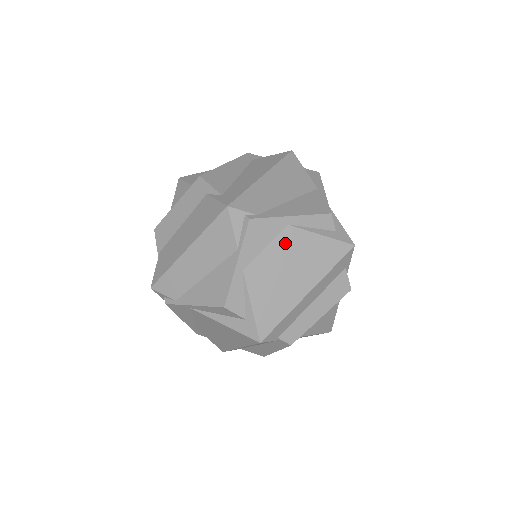
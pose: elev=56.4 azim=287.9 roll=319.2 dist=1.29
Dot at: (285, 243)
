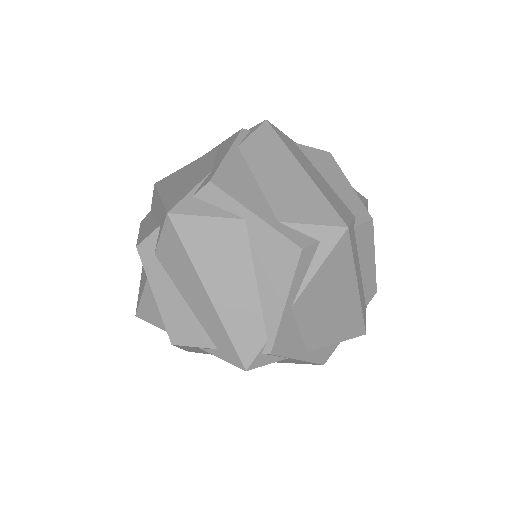
Dot at: (306, 311)
